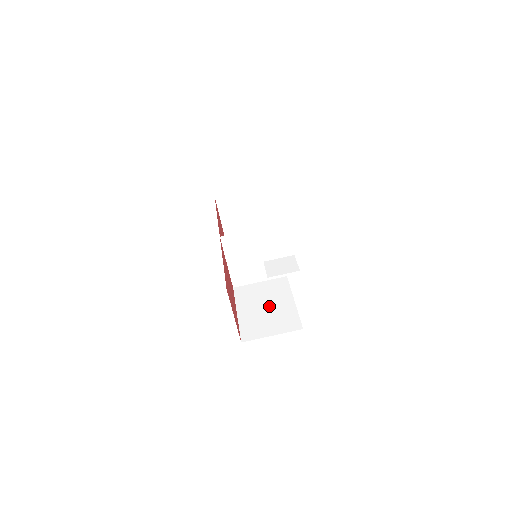
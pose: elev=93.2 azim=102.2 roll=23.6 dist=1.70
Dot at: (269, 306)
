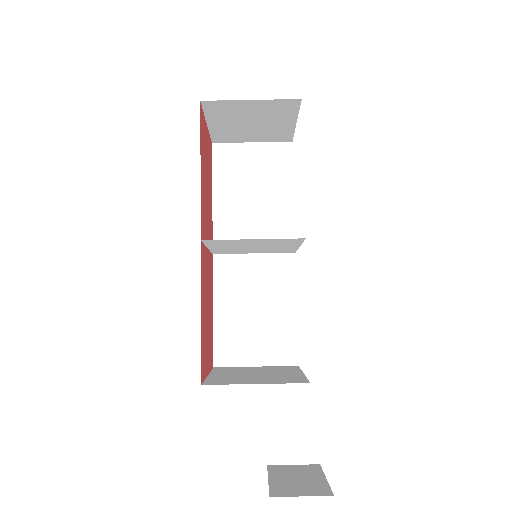
Dot at: (260, 309)
